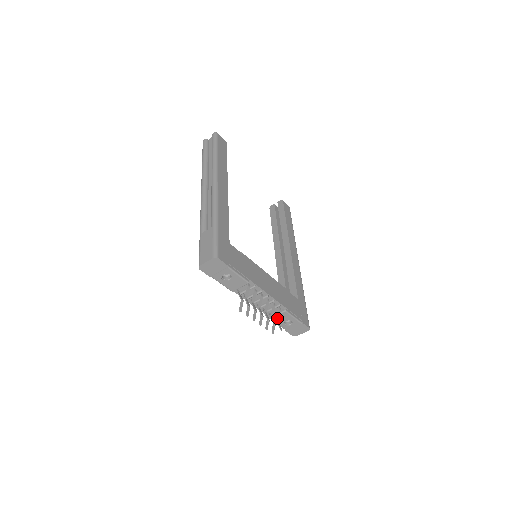
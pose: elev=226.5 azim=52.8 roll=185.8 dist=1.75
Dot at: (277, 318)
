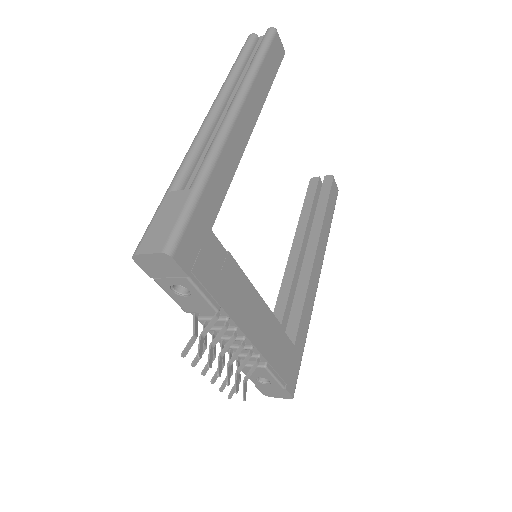
Dot at: (246, 375)
